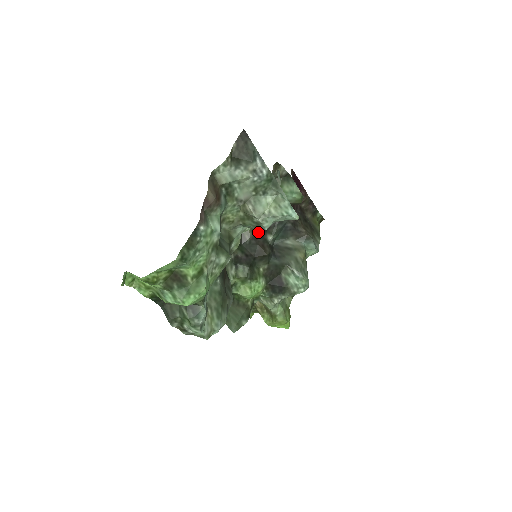
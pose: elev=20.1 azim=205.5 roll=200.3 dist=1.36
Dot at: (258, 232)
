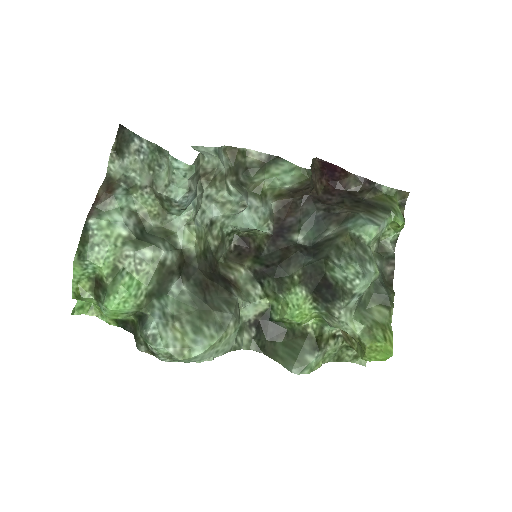
Dot at: (275, 236)
